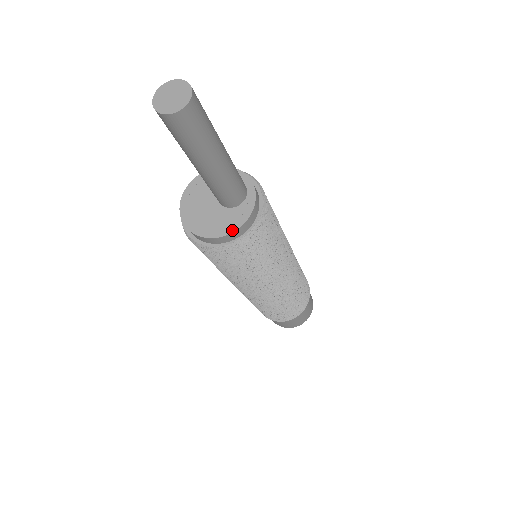
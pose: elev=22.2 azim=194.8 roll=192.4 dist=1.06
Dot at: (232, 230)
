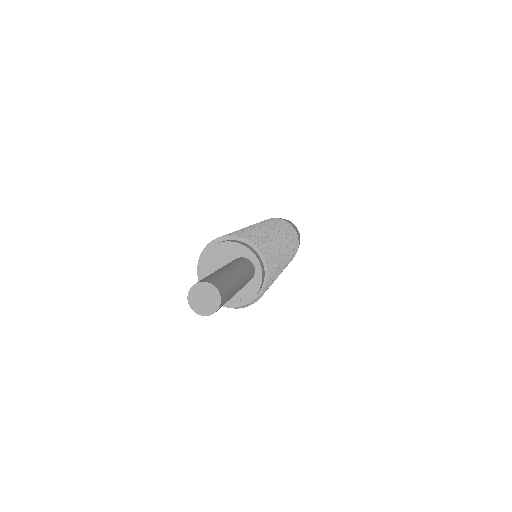
Dot at: (243, 303)
